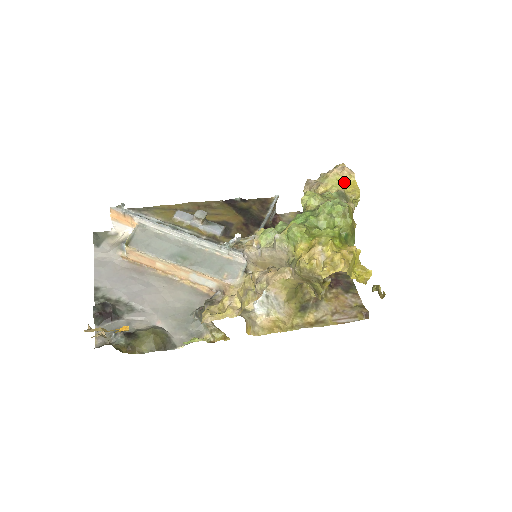
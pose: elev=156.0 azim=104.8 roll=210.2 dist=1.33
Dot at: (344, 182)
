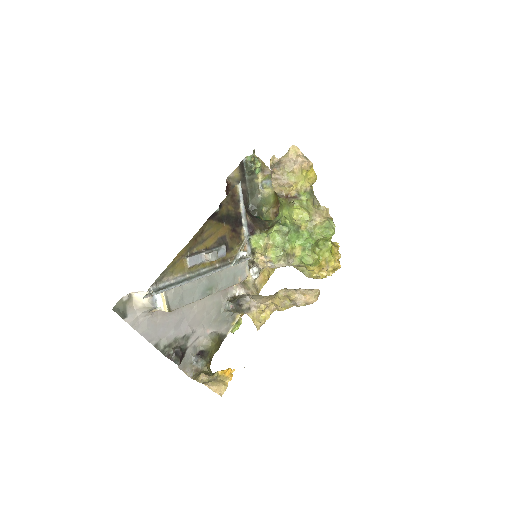
Dot at: (306, 173)
